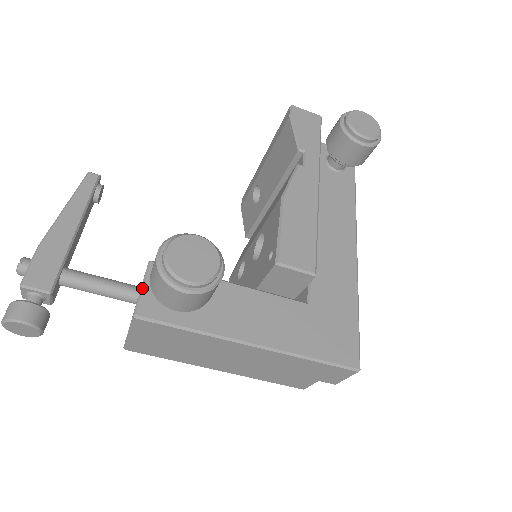
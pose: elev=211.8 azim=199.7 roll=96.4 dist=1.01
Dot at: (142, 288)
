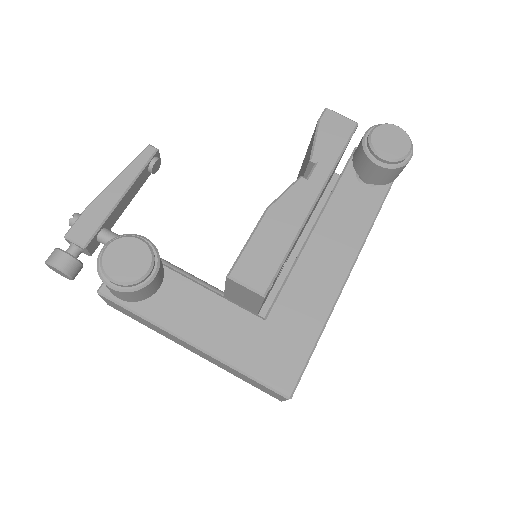
Dot at: occluded
